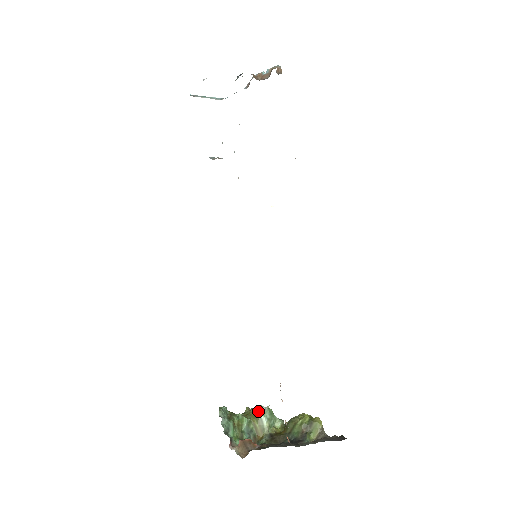
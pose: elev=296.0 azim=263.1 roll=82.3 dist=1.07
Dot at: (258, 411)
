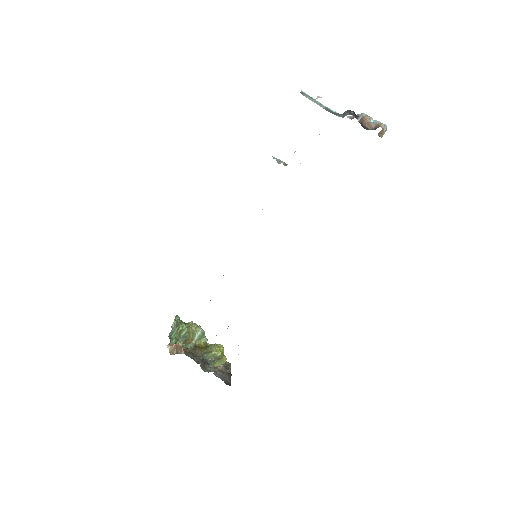
Dot at: (197, 329)
